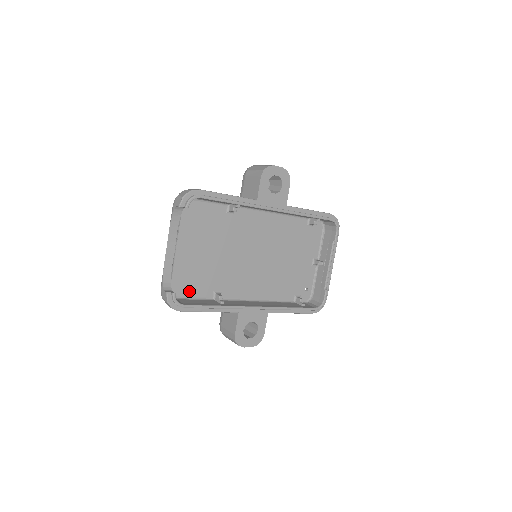
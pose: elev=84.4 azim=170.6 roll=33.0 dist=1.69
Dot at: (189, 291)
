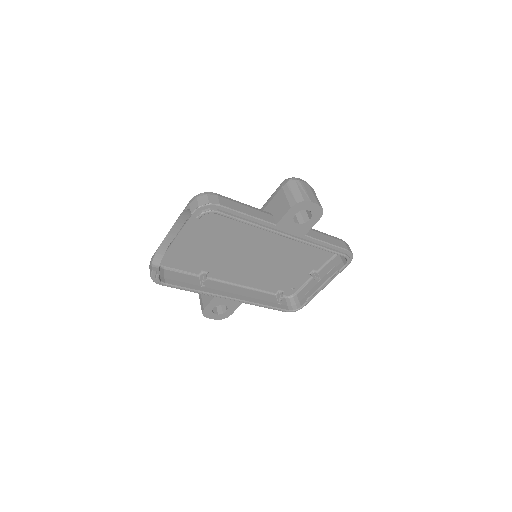
Dot at: (178, 265)
